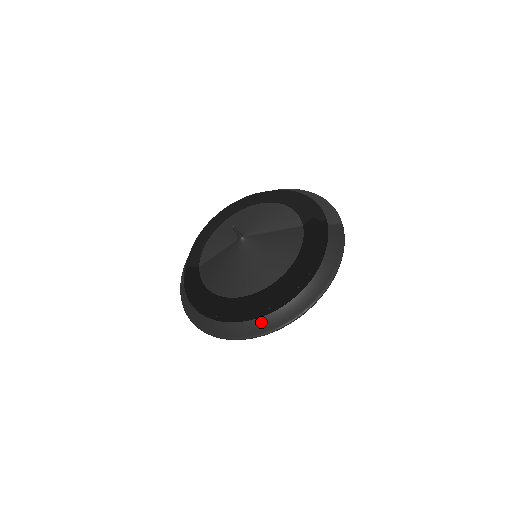
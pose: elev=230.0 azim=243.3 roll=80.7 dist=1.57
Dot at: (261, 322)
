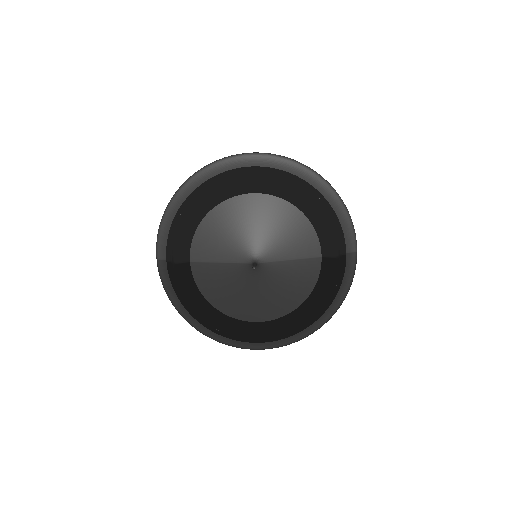
Dot at: occluded
